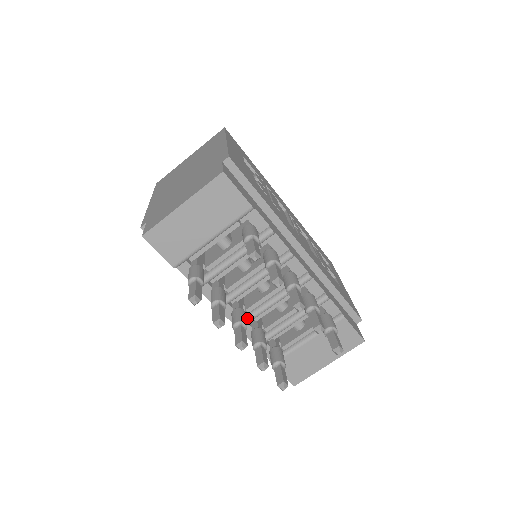
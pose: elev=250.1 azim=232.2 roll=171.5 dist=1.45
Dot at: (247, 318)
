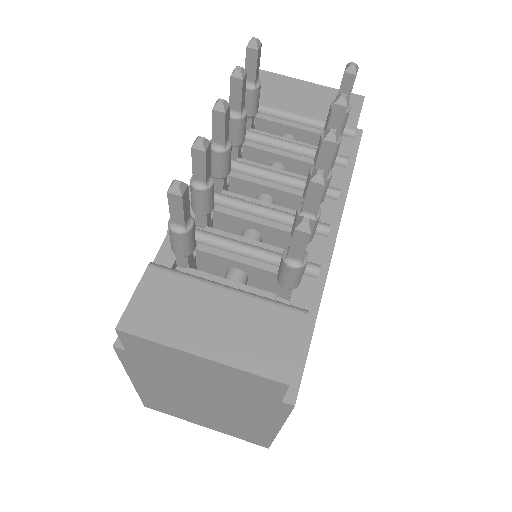
Dot at: occluded
